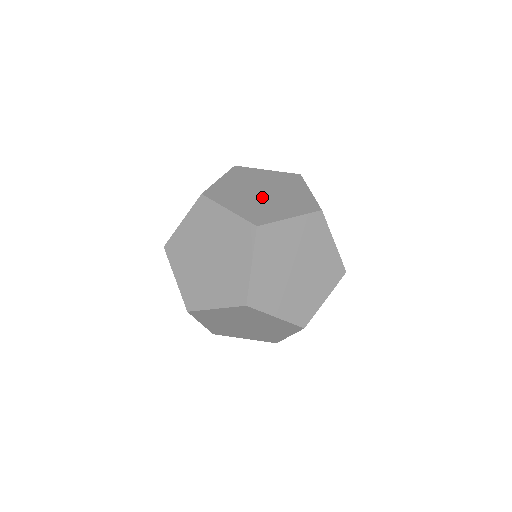
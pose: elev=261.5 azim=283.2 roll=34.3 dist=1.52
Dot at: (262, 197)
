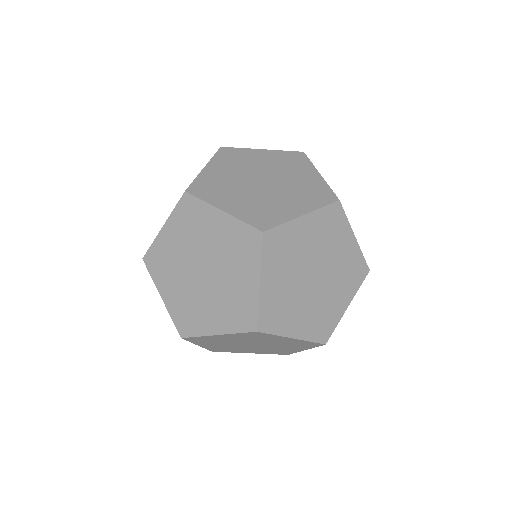
Dot at: occluded
